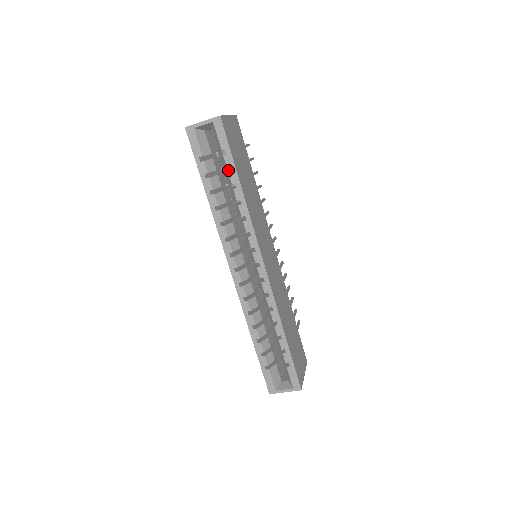
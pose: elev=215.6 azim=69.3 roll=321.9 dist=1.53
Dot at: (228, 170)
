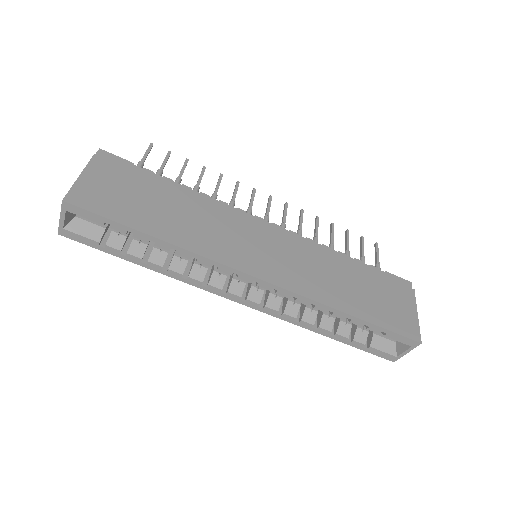
Dot at: occluded
